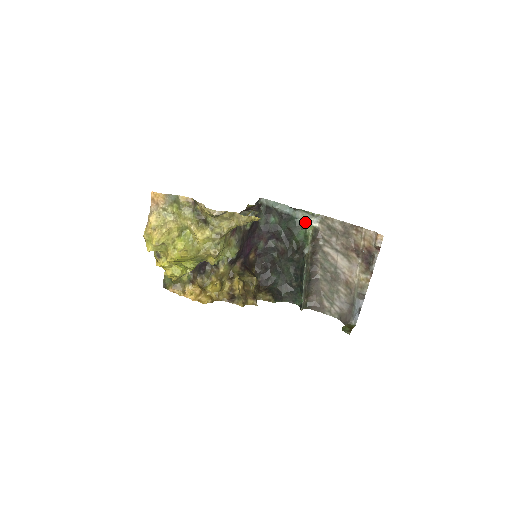
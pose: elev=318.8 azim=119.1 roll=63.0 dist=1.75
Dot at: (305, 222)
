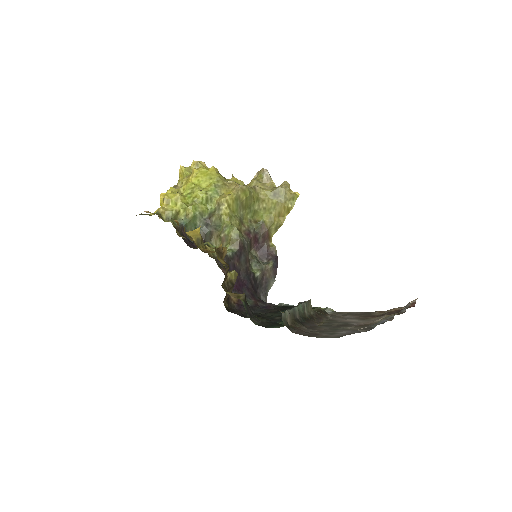
Dot at: occluded
